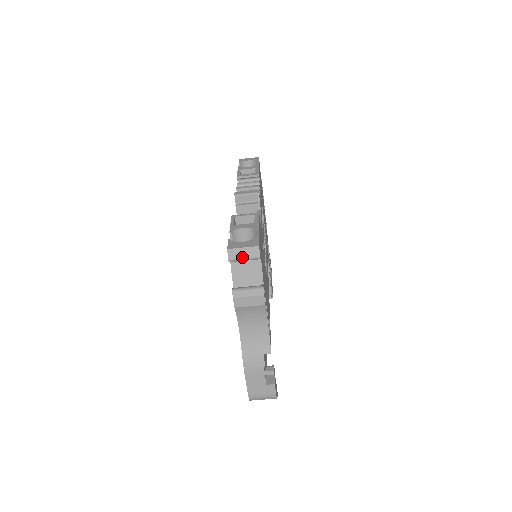
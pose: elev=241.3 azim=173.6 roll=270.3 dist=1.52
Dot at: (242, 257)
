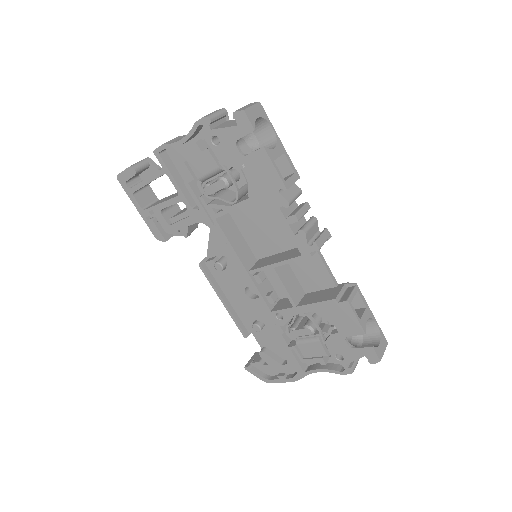
Dot at: occluded
